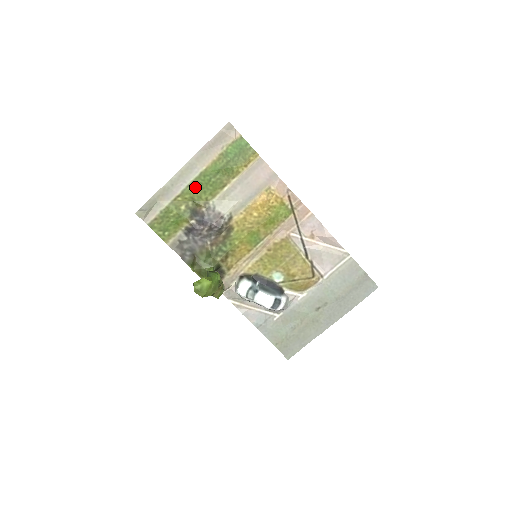
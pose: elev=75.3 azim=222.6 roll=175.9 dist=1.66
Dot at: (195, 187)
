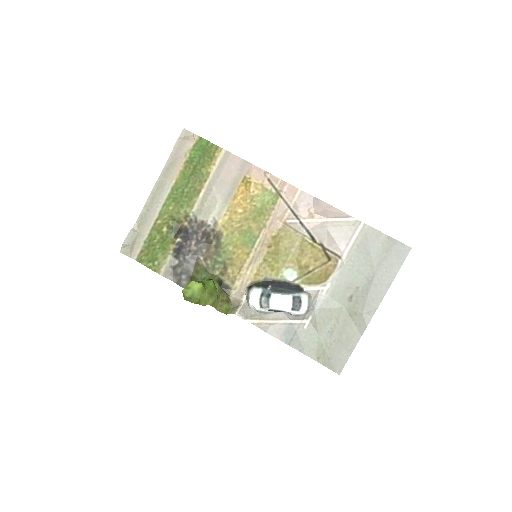
Dot at: (171, 204)
